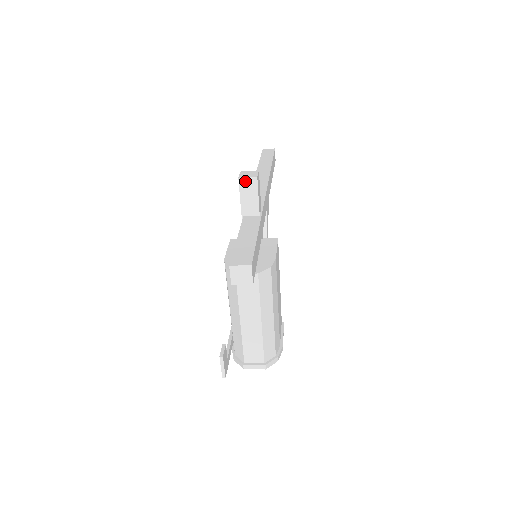
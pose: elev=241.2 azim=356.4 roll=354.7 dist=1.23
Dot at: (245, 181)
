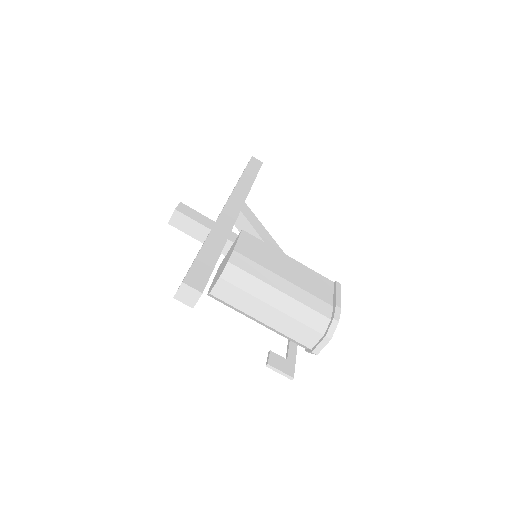
Dot at: (173, 220)
